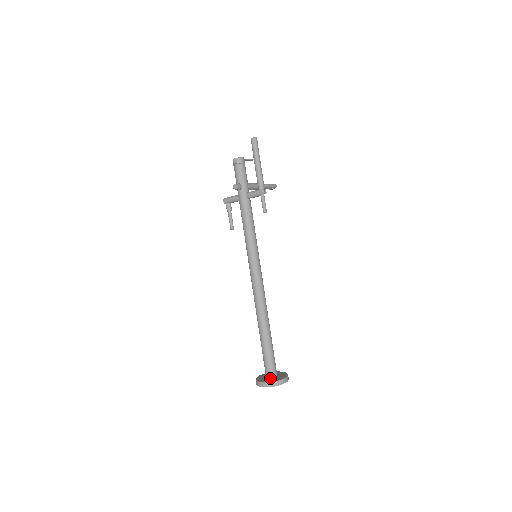
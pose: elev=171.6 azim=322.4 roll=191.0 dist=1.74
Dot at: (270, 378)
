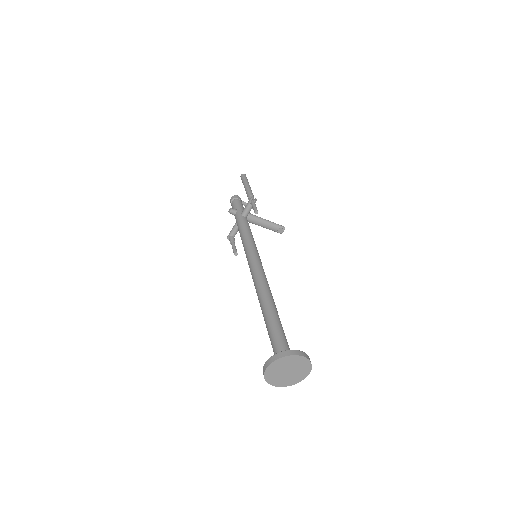
Dot at: occluded
